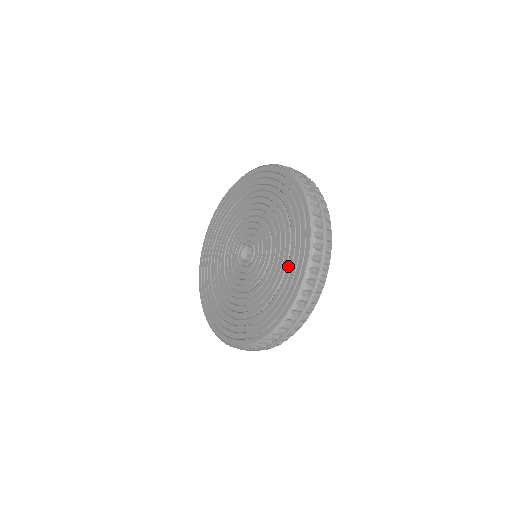
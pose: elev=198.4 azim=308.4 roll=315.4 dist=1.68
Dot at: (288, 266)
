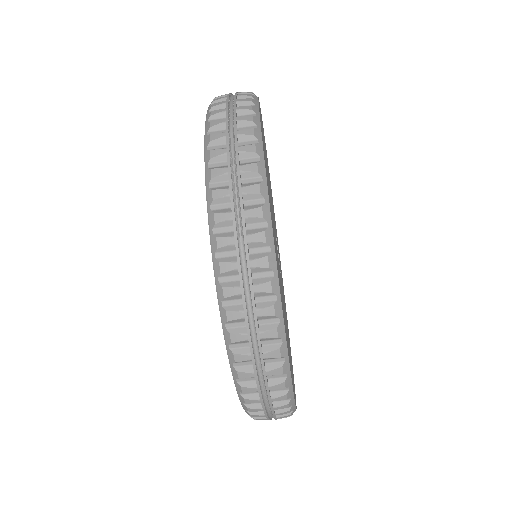
Dot at: occluded
